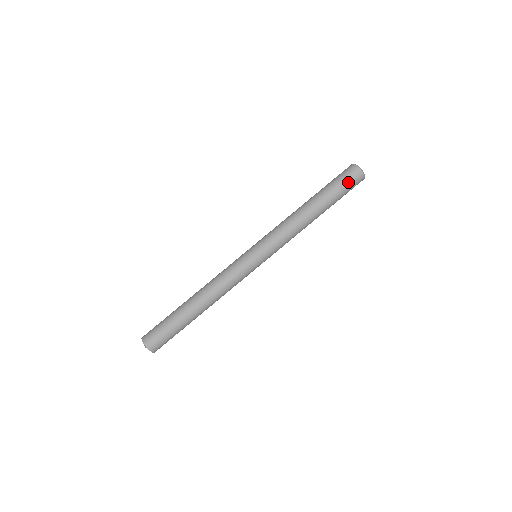
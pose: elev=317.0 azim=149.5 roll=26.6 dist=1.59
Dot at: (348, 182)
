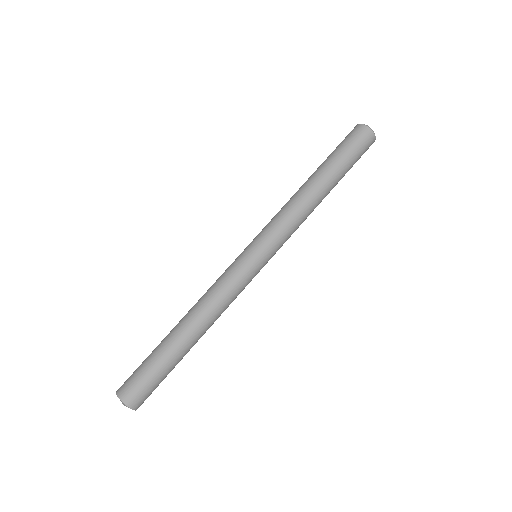
Dot at: (358, 146)
